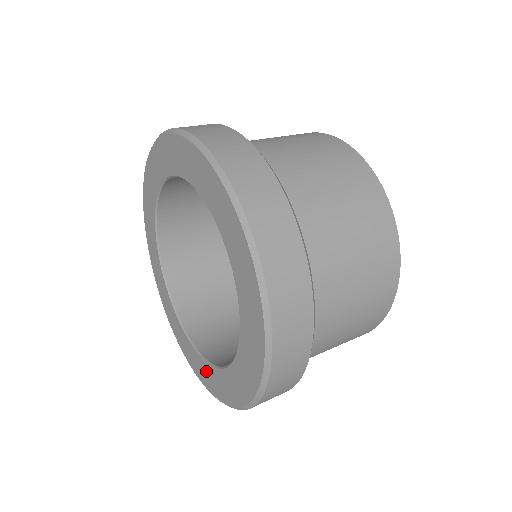
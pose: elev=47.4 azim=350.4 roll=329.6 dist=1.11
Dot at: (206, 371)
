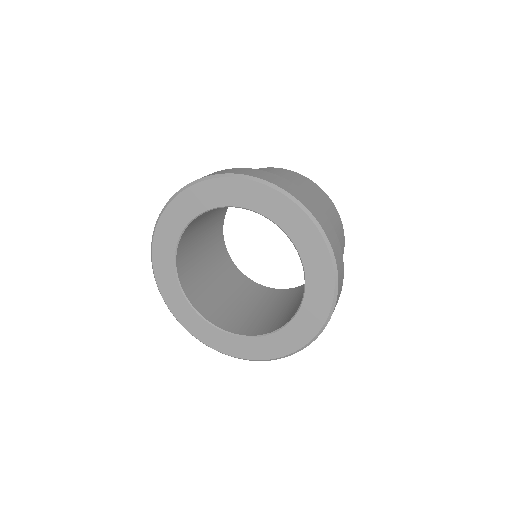
Dot at: (204, 328)
